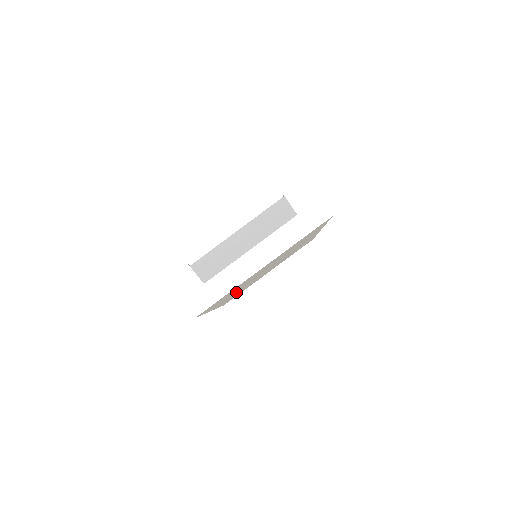
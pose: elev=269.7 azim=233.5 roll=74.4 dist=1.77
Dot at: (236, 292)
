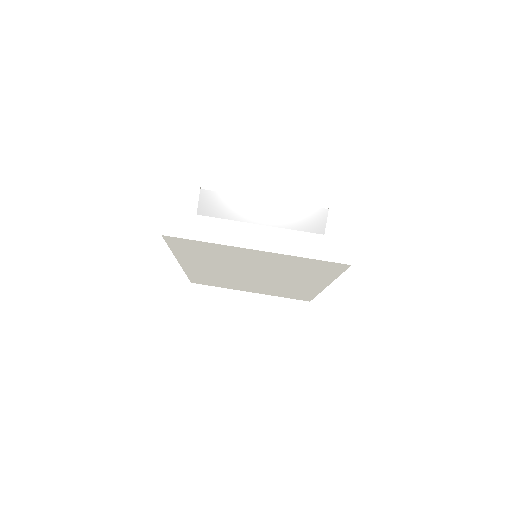
Dot at: (212, 268)
